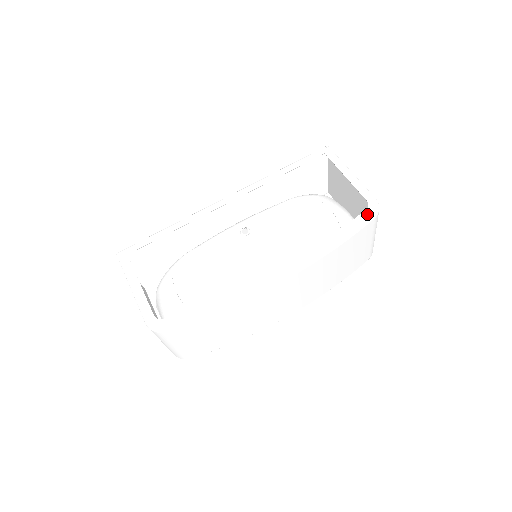
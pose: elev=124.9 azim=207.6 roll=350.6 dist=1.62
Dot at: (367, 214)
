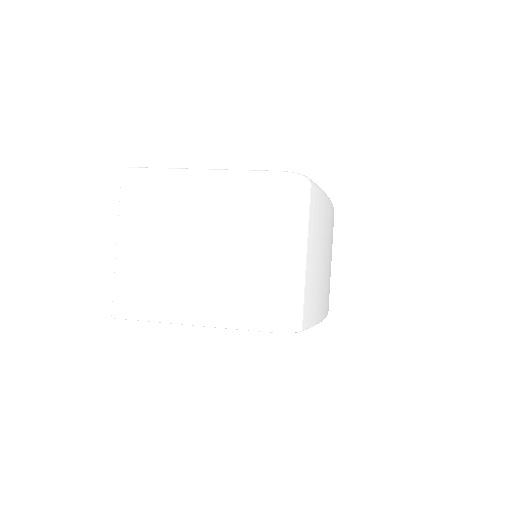
Dot at: occluded
